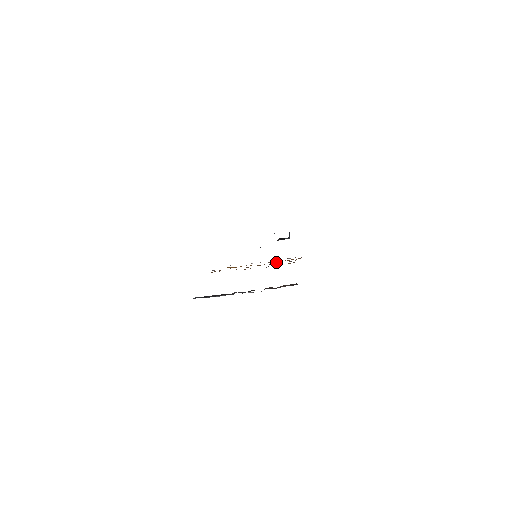
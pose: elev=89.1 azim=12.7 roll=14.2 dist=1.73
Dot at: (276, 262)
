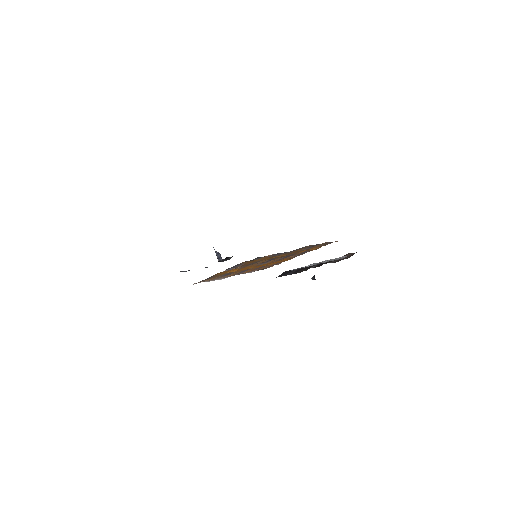
Dot at: (271, 263)
